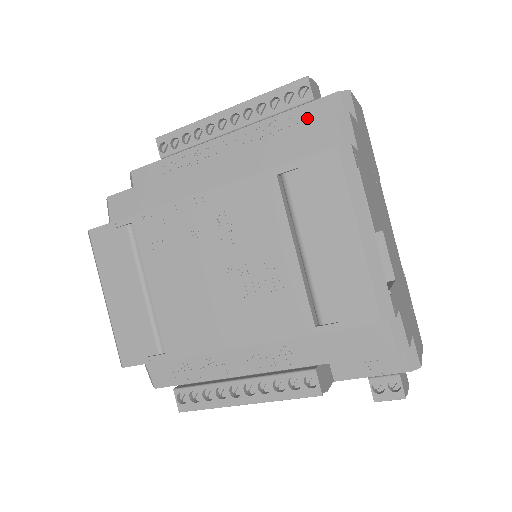
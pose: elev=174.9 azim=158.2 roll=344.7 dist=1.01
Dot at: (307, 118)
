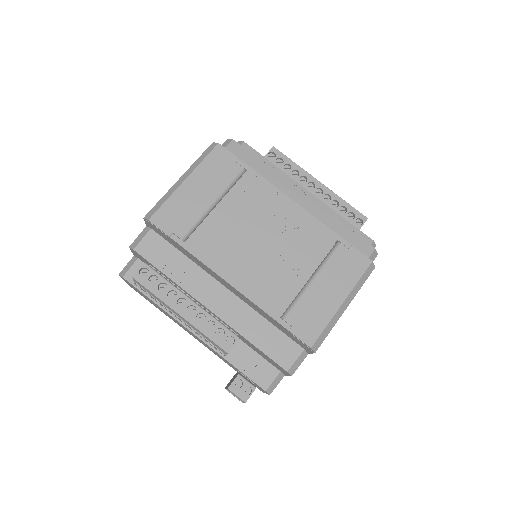
Dot at: occluded
